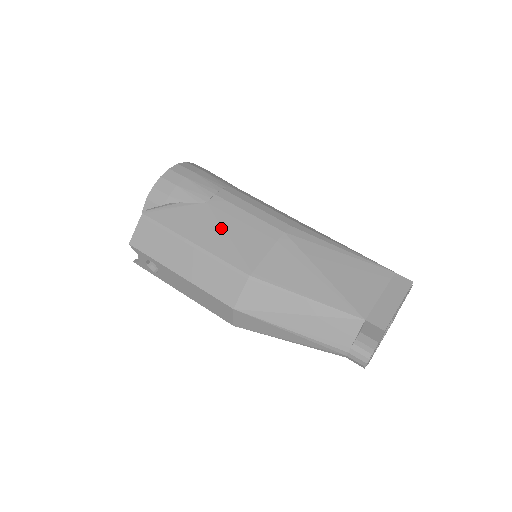
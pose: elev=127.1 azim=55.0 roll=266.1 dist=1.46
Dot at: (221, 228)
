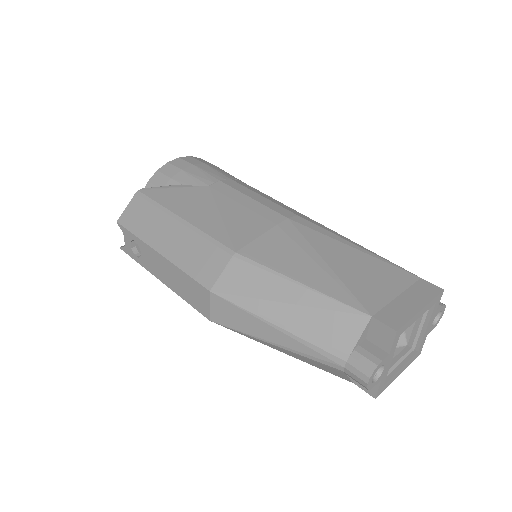
Dot at: (217, 208)
